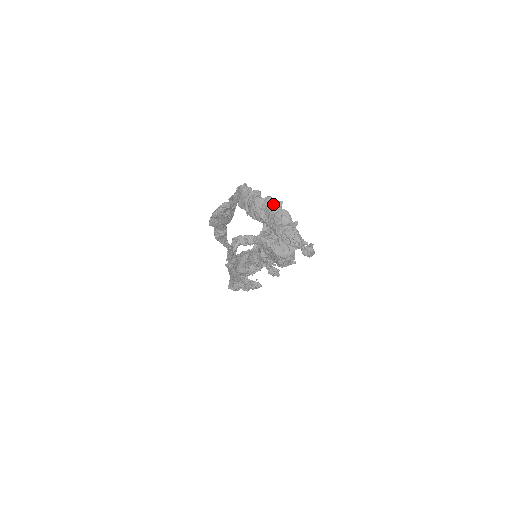
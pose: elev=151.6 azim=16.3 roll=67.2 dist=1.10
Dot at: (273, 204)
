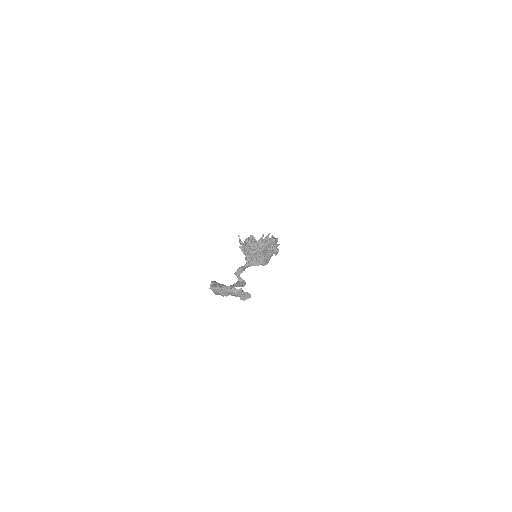
Dot at: (226, 290)
